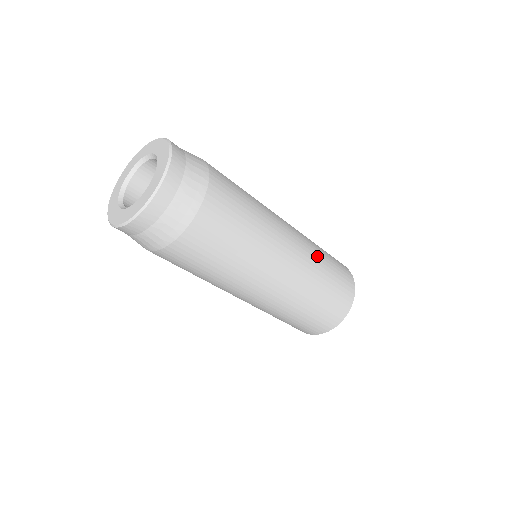
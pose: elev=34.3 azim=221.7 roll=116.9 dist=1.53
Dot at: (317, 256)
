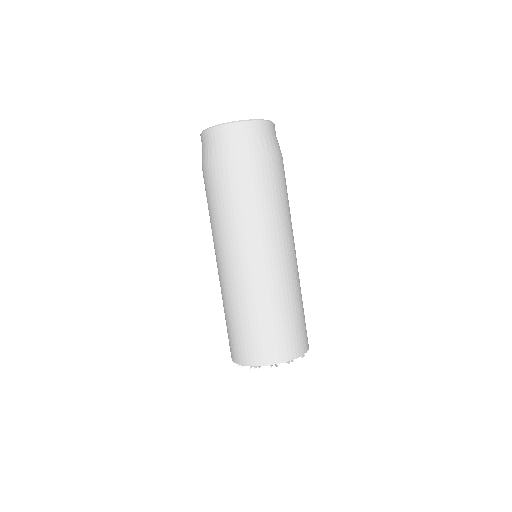
Dot at: occluded
